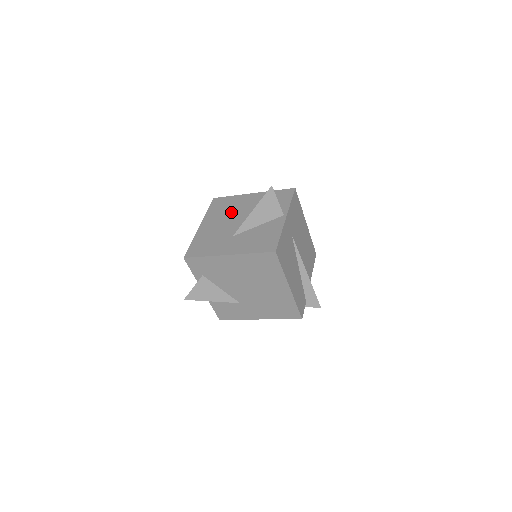
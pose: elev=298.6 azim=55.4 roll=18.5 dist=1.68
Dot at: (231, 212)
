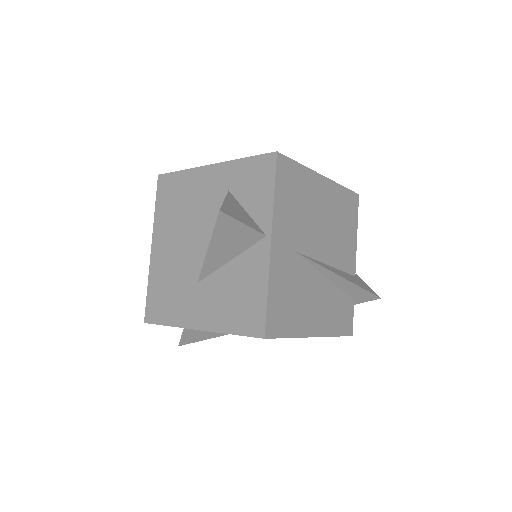
Dot at: (186, 217)
